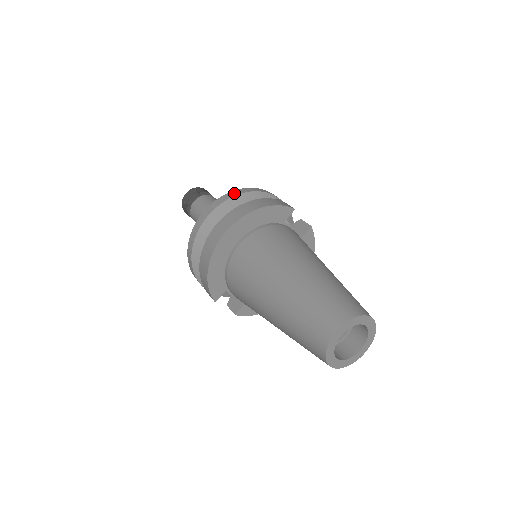
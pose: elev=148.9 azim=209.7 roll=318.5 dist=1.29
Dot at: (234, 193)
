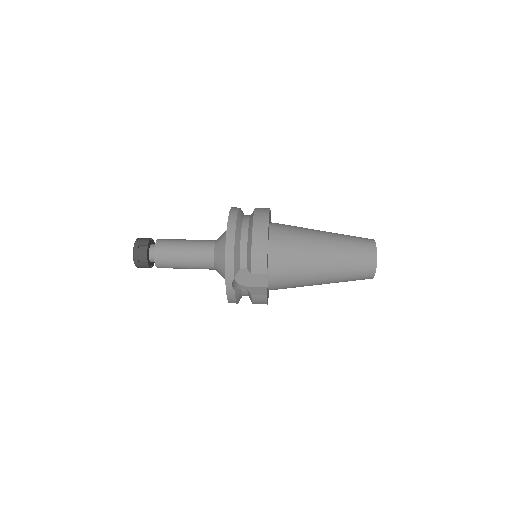
Dot at: occluded
